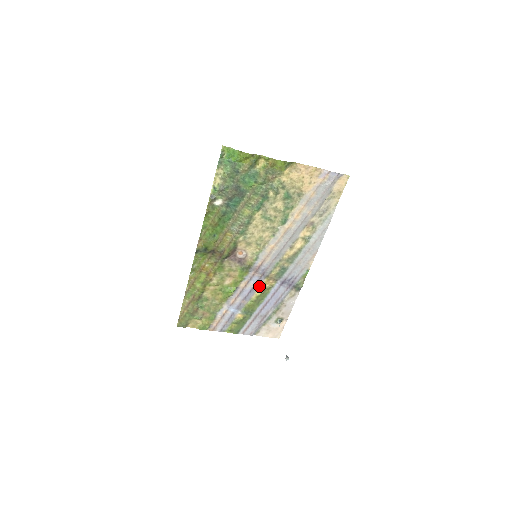
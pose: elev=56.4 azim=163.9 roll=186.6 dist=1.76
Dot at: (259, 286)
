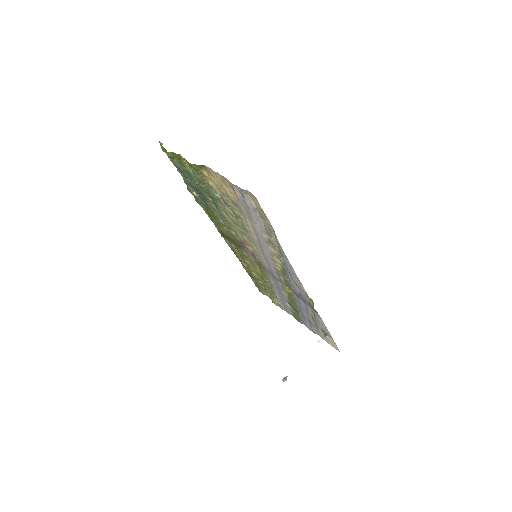
Dot at: occluded
